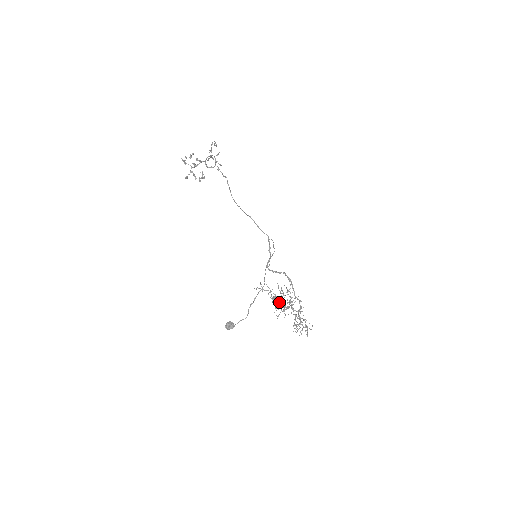
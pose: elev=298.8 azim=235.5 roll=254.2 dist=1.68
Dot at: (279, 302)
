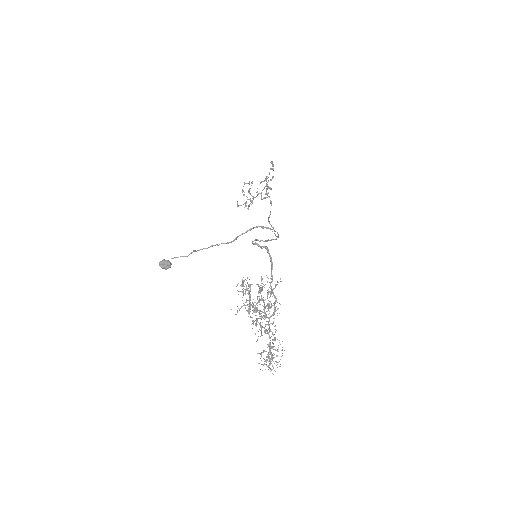
Dot at: occluded
